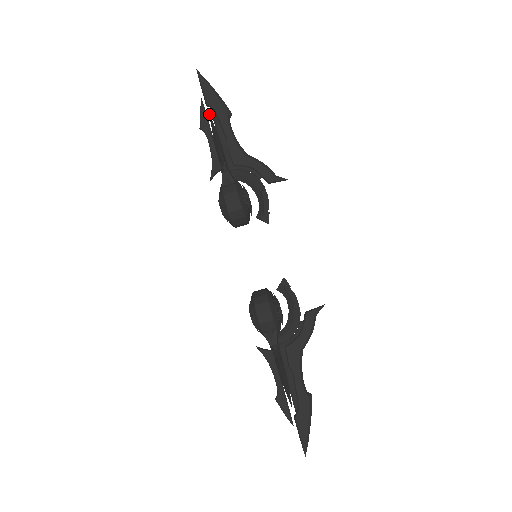
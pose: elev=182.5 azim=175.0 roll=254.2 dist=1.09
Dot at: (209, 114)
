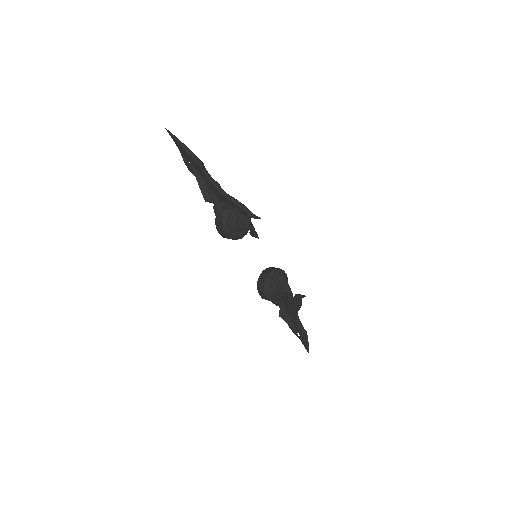
Dot at: occluded
